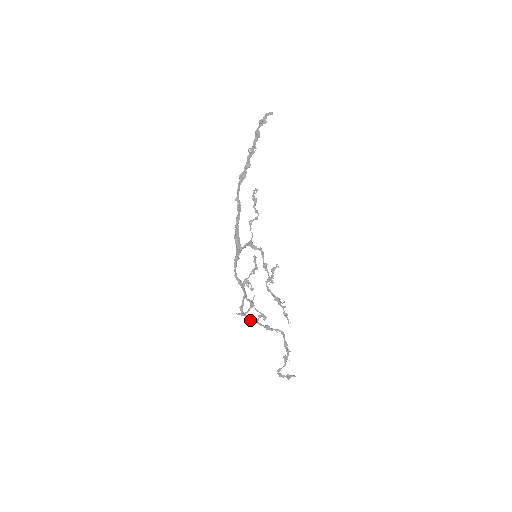
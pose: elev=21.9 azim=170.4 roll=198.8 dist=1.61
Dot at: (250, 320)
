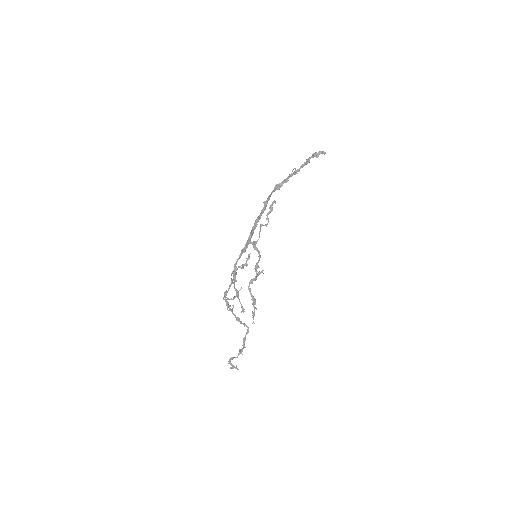
Dot at: (228, 306)
